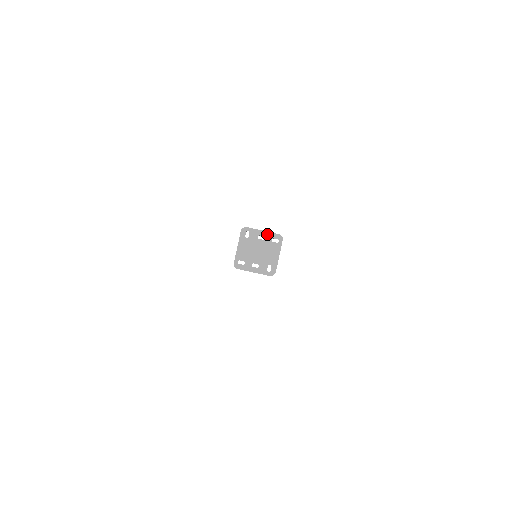
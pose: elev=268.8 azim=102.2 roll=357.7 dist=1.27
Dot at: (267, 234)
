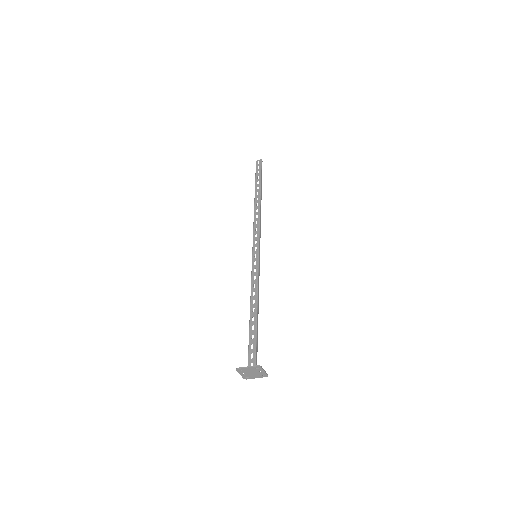
Dot at: (264, 373)
